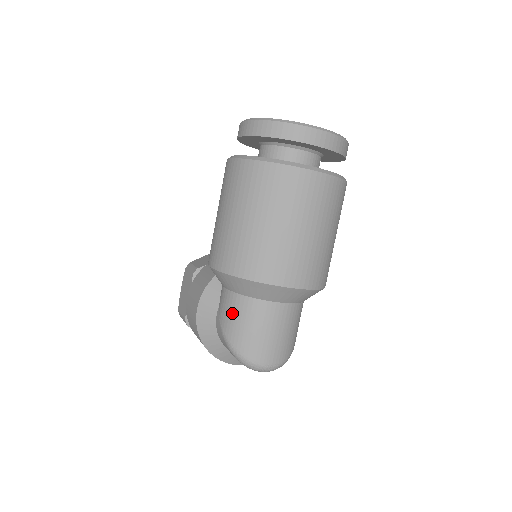
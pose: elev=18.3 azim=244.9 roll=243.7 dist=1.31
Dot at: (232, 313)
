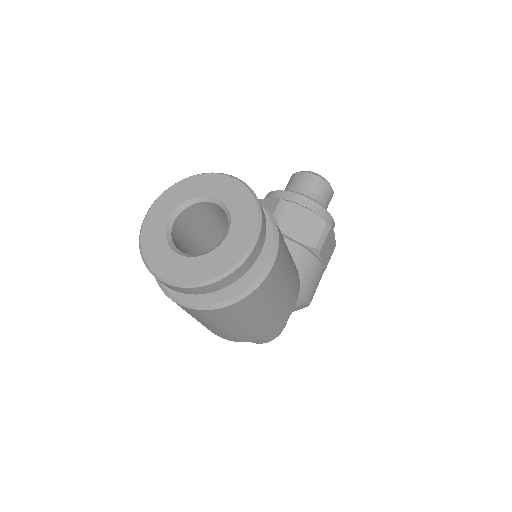
Dot at: occluded
